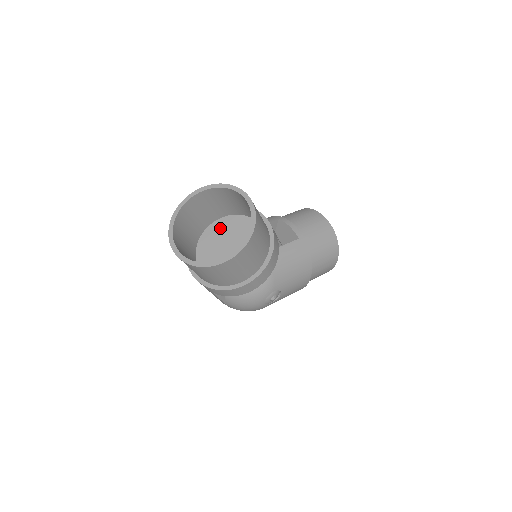
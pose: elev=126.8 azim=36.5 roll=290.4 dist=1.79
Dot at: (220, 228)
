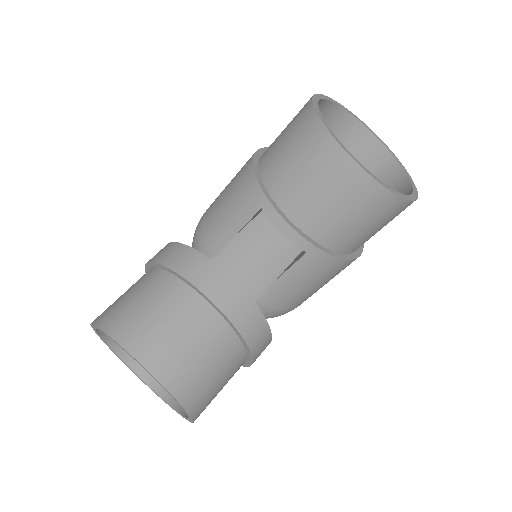
Dot at: occluded
